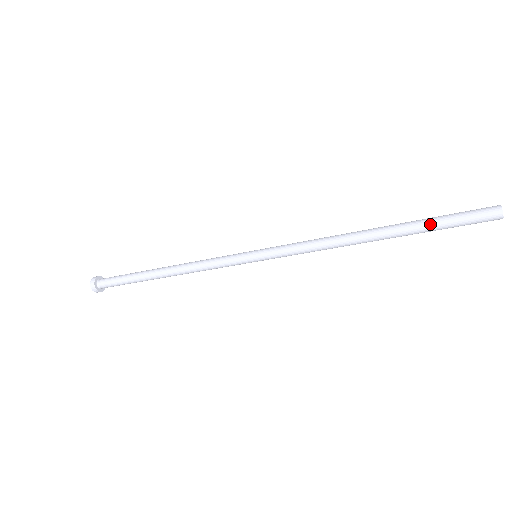
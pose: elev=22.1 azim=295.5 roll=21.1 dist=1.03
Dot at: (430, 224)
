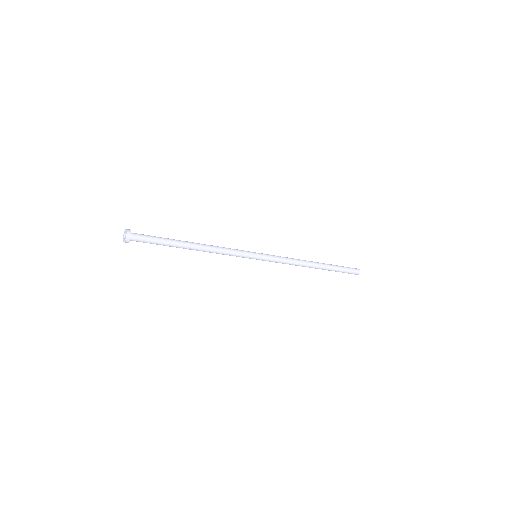
Dot at: (336, 271)
